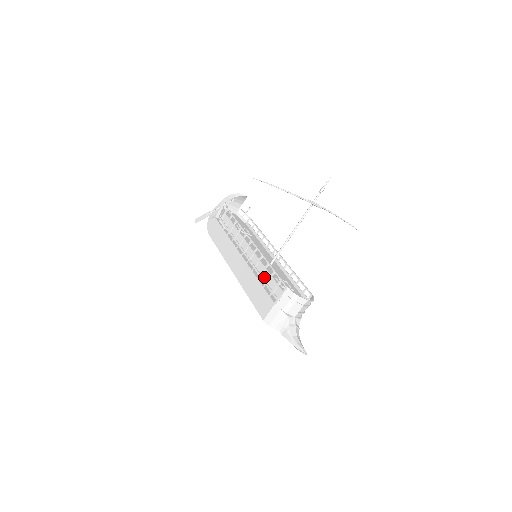
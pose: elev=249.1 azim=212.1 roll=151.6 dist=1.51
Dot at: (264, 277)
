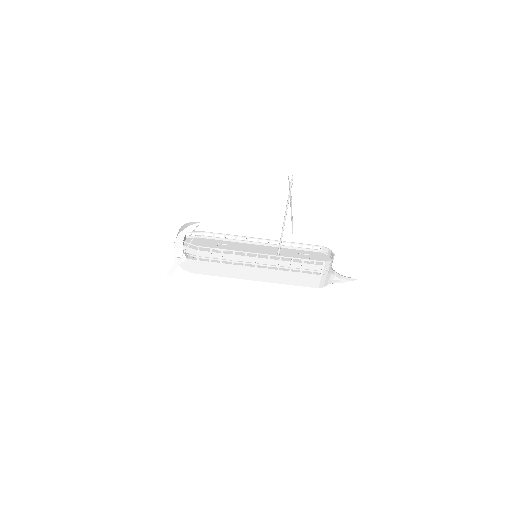
Dot at: (295, 267)
